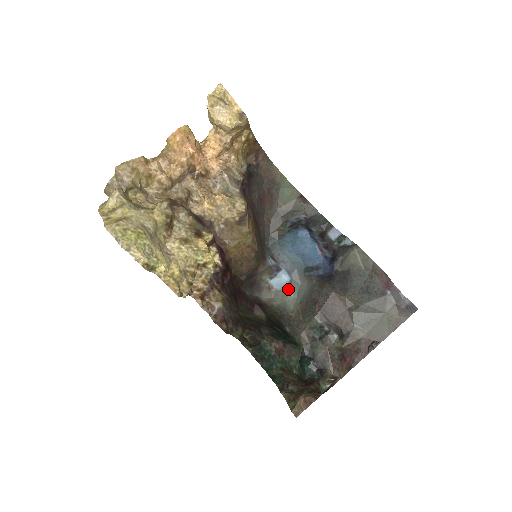
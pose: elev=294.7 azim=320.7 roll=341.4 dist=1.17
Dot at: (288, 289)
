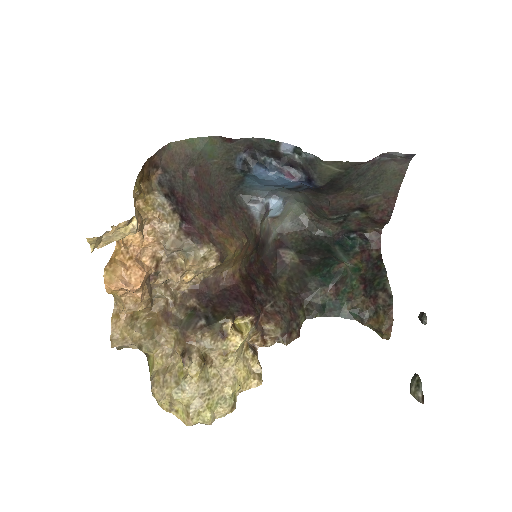
Dot at: (286, 204)
